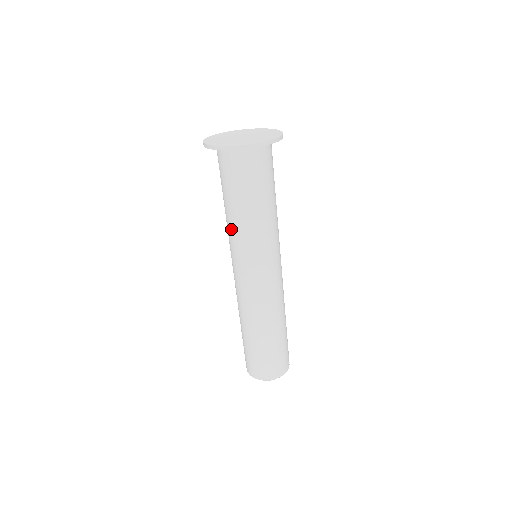
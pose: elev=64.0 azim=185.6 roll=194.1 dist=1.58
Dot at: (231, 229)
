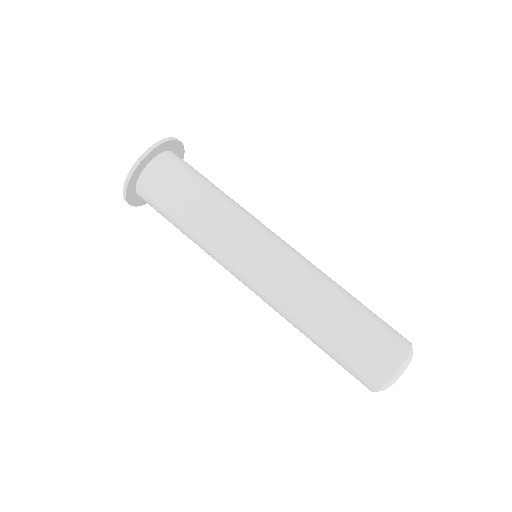
Dot at: occluded
